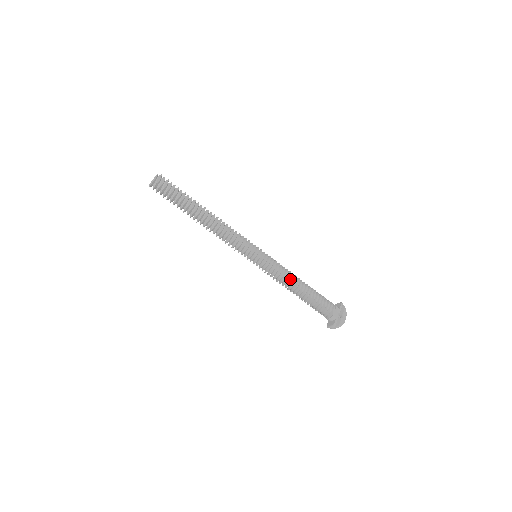
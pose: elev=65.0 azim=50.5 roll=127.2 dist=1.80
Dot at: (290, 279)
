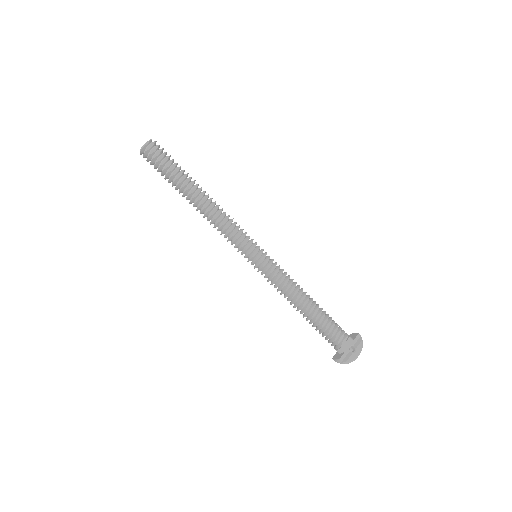
Dot at: (293, 292)
